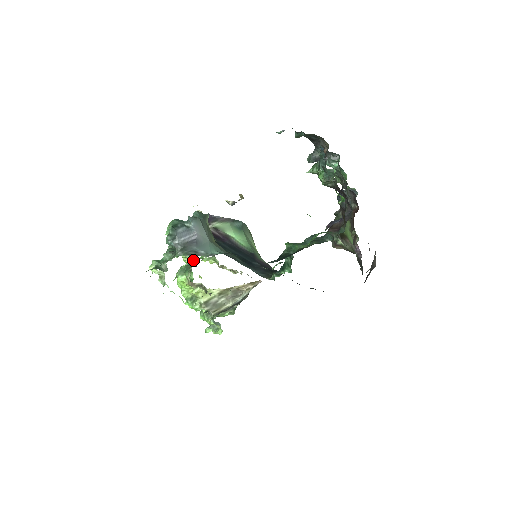
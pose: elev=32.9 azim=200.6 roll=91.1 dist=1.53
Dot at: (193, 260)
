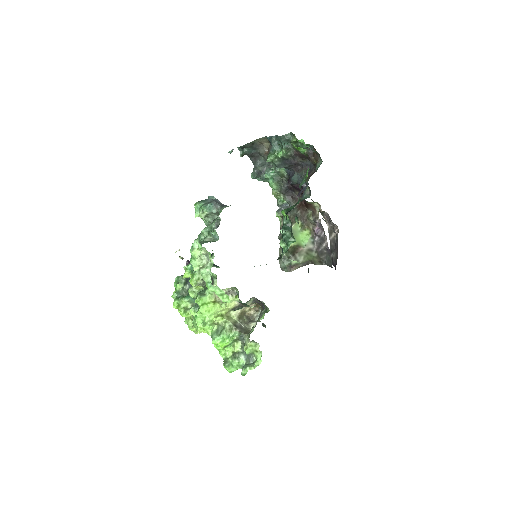
Dot at: occluded
